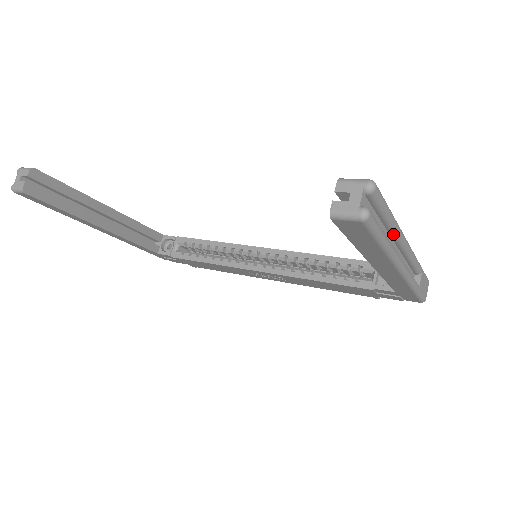
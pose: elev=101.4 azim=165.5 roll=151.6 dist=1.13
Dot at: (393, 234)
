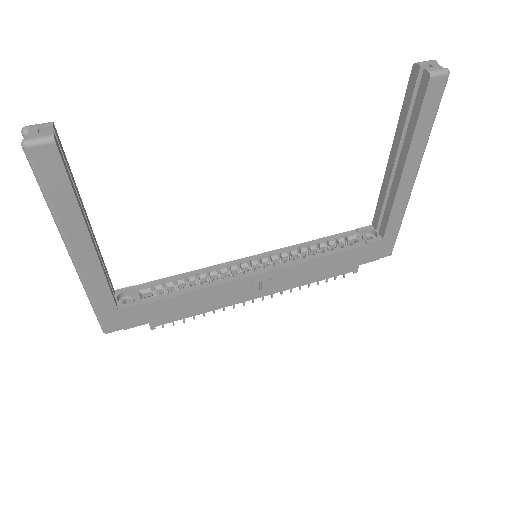
Dot at: occluded
